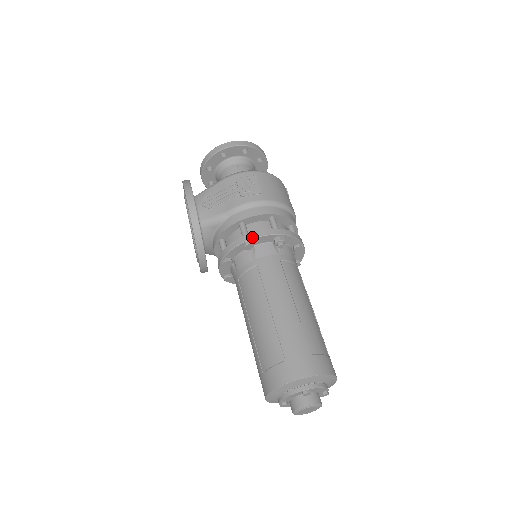
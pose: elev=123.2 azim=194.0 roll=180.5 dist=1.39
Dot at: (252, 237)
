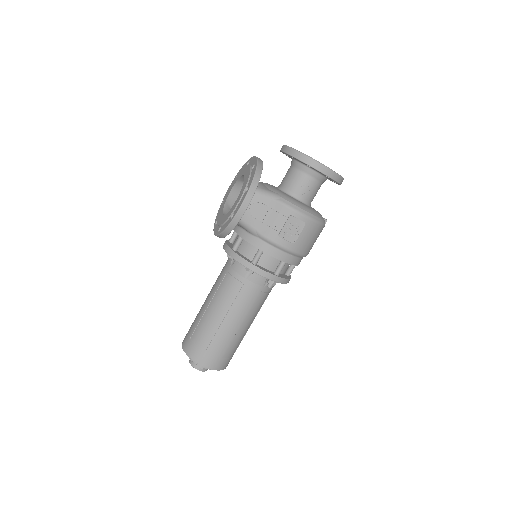
Dot at: (256, 271)
